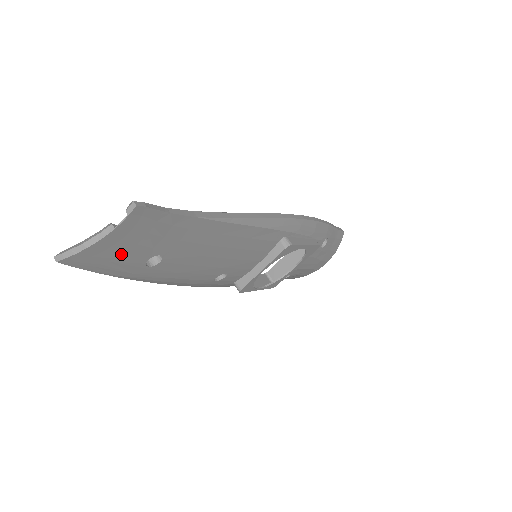
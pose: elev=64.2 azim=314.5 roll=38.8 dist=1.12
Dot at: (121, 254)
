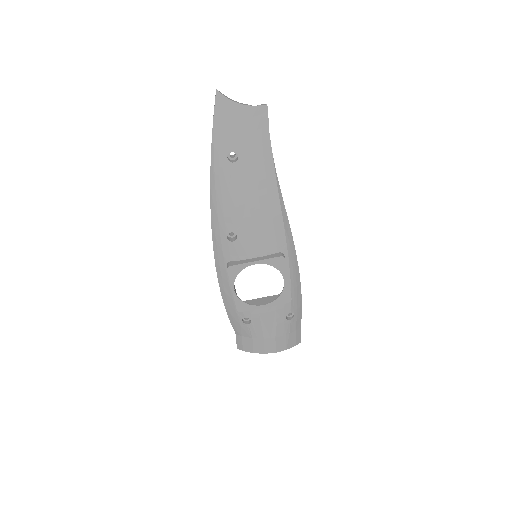
Dot at: (232, 127)
